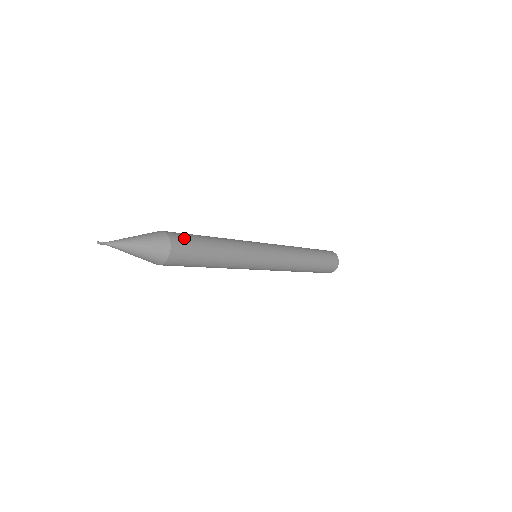
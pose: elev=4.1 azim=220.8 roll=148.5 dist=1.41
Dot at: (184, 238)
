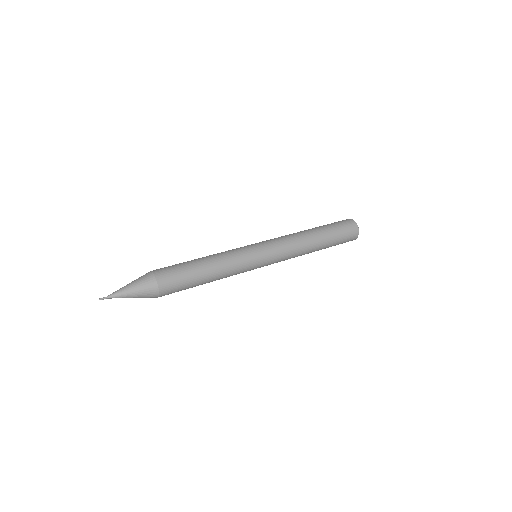
Dot at: (173, 279)
